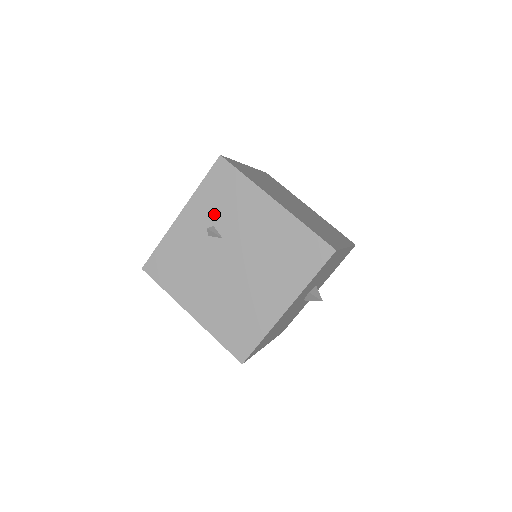
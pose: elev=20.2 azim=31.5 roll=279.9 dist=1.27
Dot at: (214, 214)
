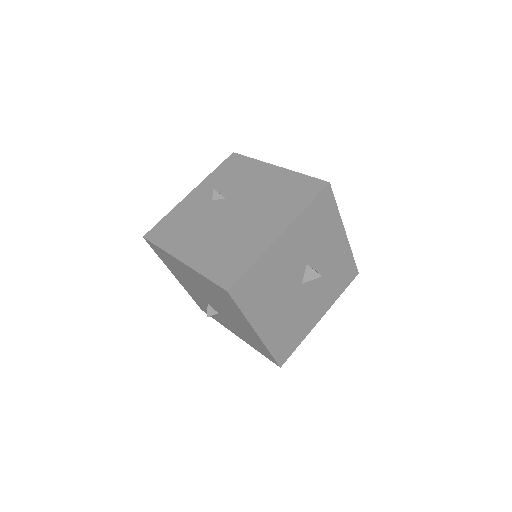
Dot at: (221, 185)
